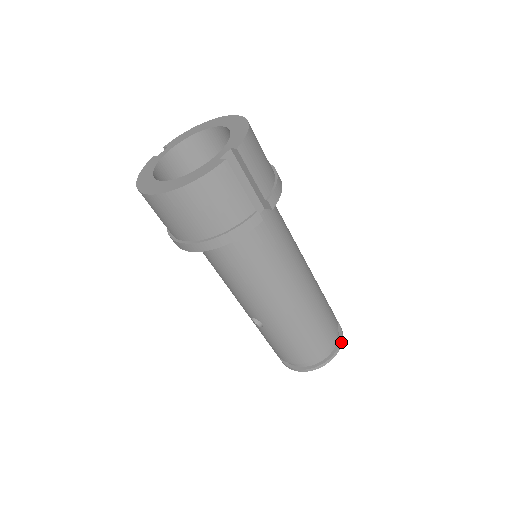
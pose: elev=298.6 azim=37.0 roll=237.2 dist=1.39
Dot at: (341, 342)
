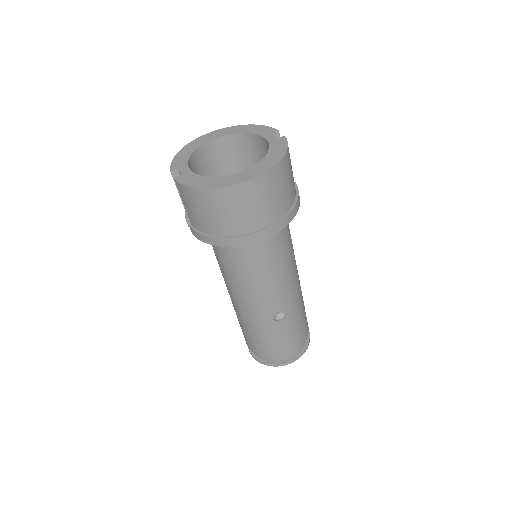
Dot at: occluded
